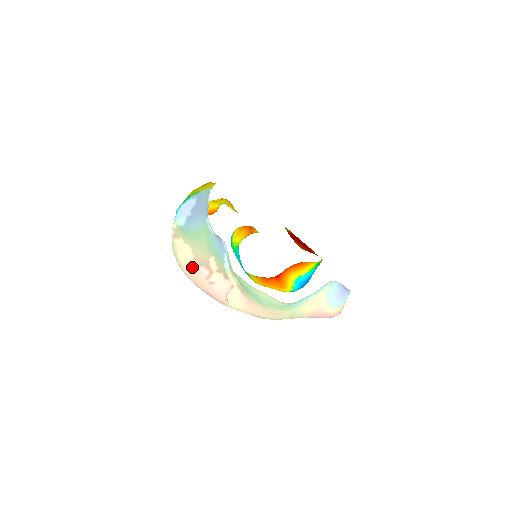
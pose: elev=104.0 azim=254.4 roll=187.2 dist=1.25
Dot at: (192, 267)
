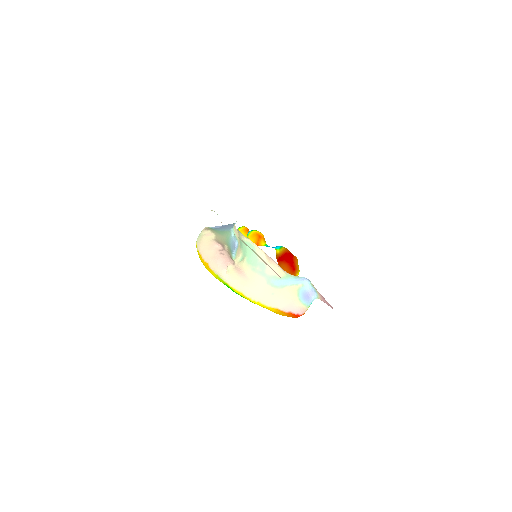
Dot at: (212, 243)
